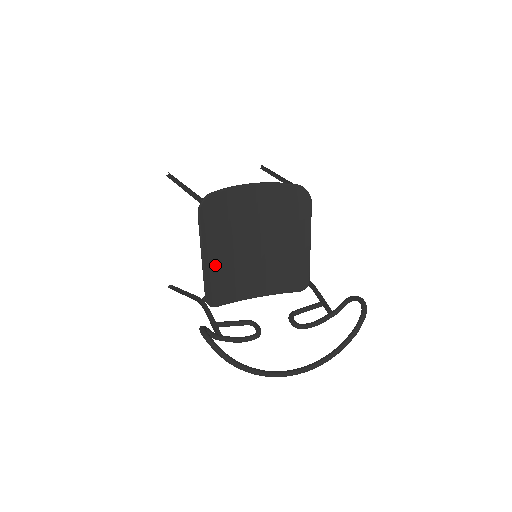
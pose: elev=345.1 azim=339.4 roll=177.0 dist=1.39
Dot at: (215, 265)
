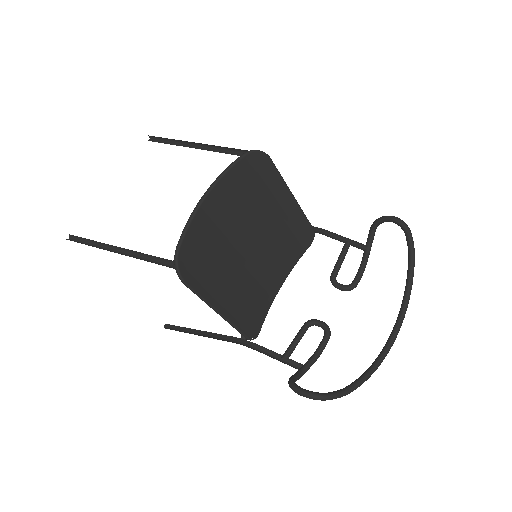
Dot at: (232, 305)
